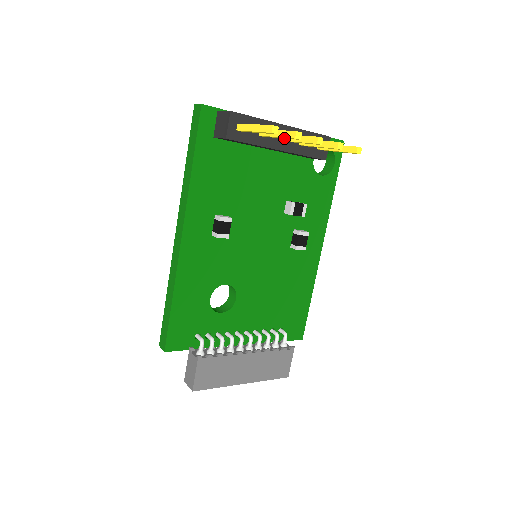
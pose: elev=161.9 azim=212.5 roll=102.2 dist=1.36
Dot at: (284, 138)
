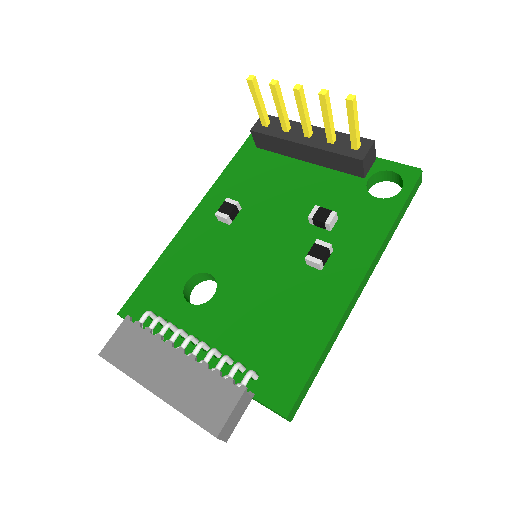
Dot at: (280, 105)
